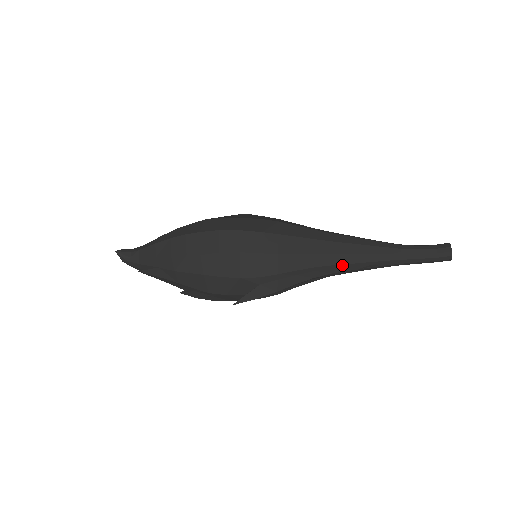
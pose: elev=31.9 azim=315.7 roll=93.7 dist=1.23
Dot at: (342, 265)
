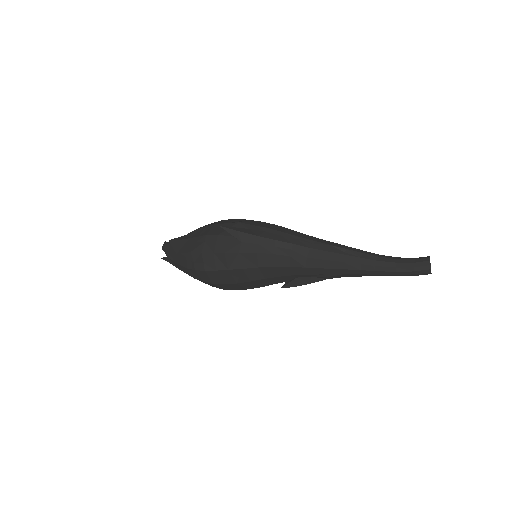
Dot at: (322, 244)
